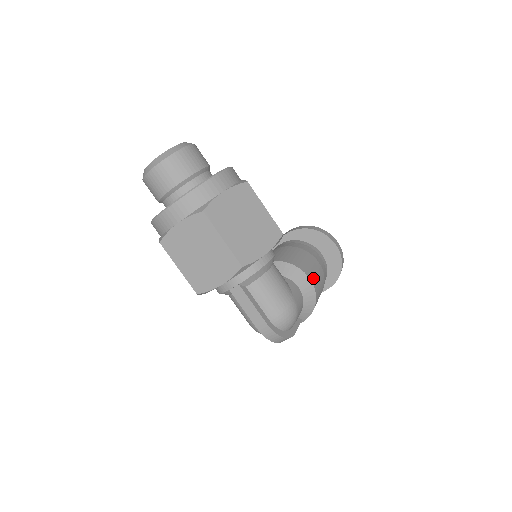
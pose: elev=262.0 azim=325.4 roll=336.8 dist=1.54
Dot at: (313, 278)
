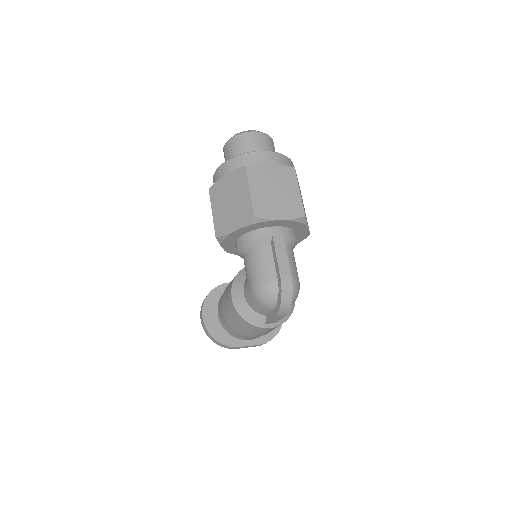
Dot at: occluded
